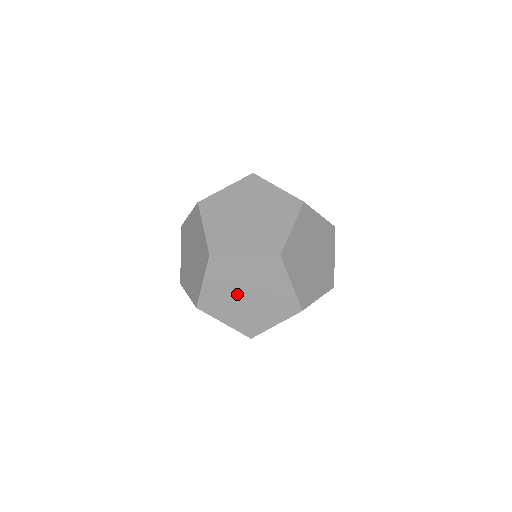
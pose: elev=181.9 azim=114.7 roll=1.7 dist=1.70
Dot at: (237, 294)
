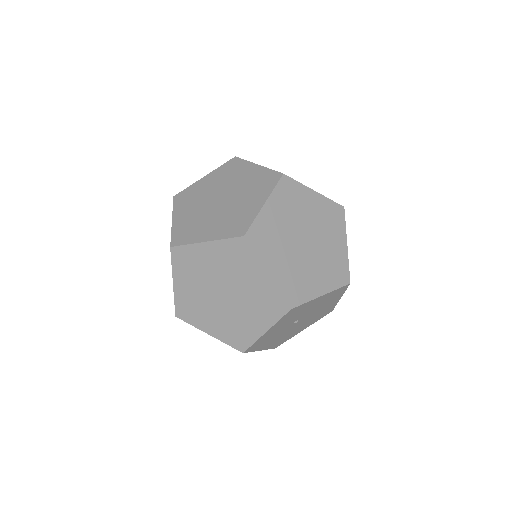
Dot at: (212, 294)
